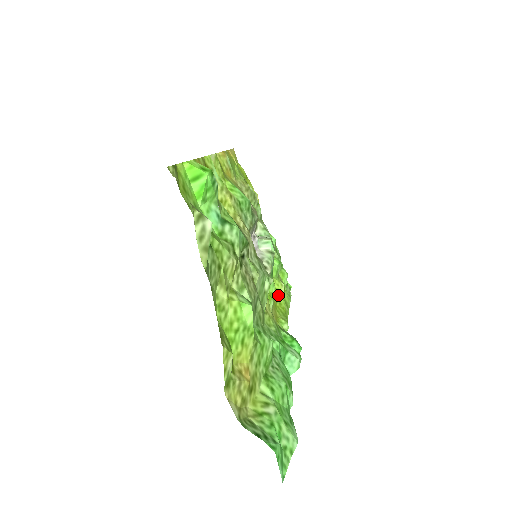
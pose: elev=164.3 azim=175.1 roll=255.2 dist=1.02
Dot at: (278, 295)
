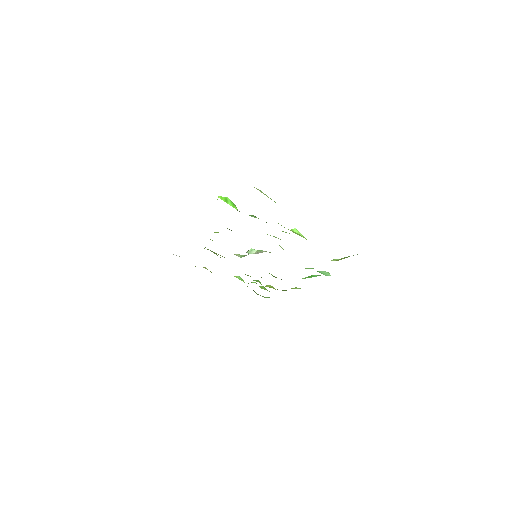
Dot at: (275, 289)
